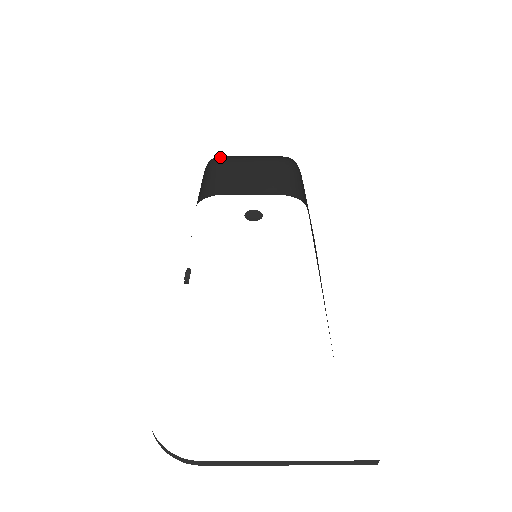
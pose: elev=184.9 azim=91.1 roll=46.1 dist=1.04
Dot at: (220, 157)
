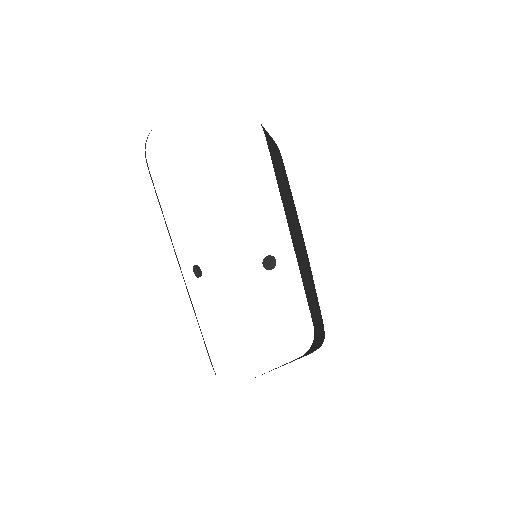
Dot at: occluded
